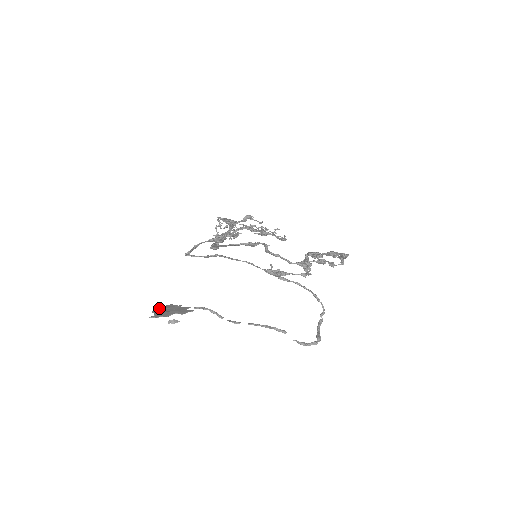
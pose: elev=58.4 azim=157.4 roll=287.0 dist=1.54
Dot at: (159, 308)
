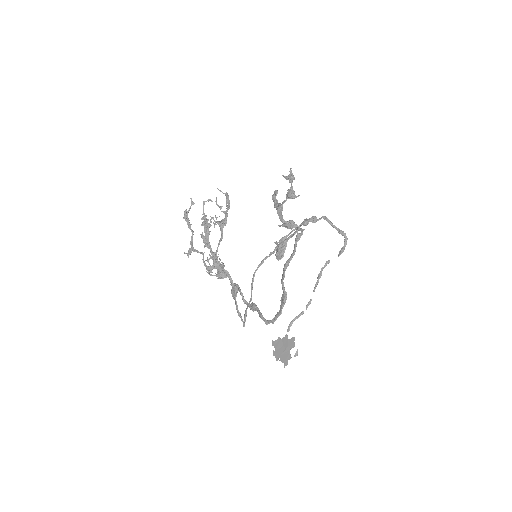
Dot at: (274, 353)
